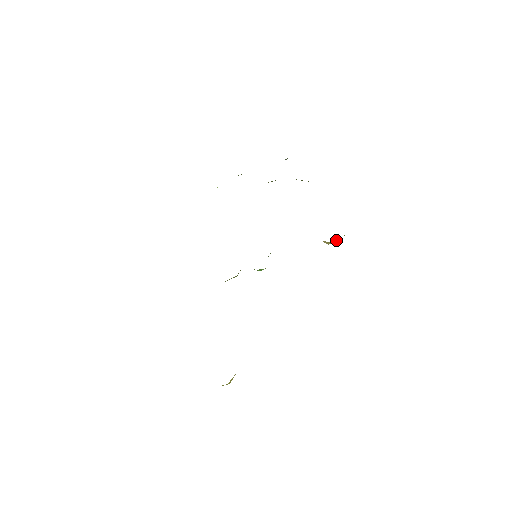
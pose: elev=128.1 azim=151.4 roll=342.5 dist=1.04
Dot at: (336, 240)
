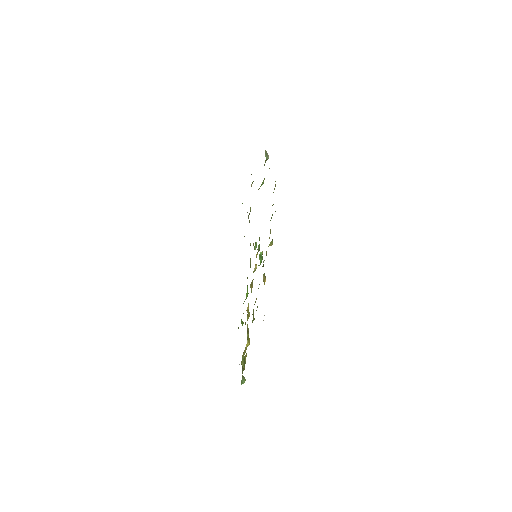
Dot at: (272, 242)
